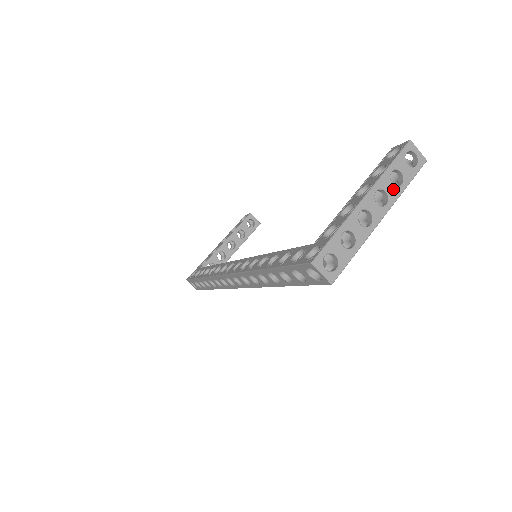
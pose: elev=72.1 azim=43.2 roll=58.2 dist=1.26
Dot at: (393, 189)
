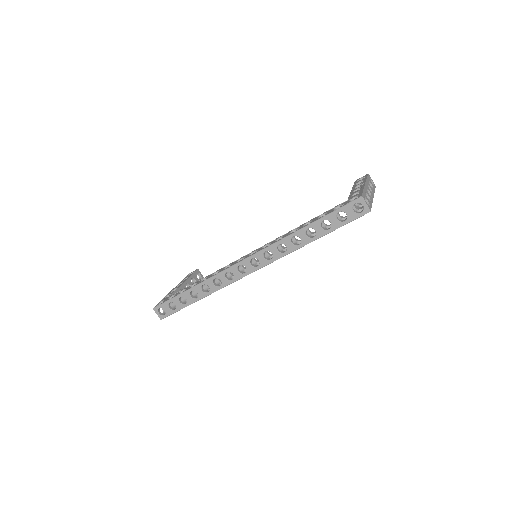
Dot at: occluded
